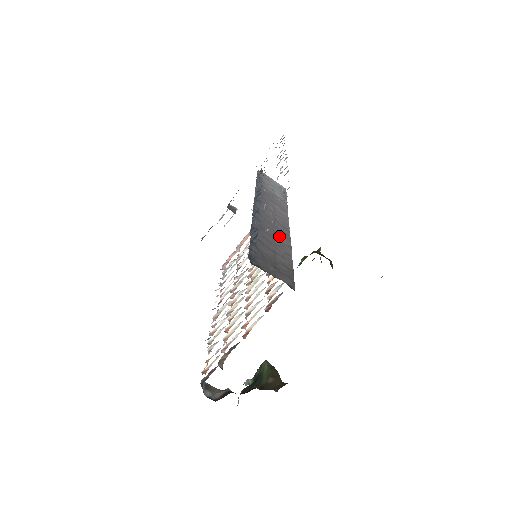
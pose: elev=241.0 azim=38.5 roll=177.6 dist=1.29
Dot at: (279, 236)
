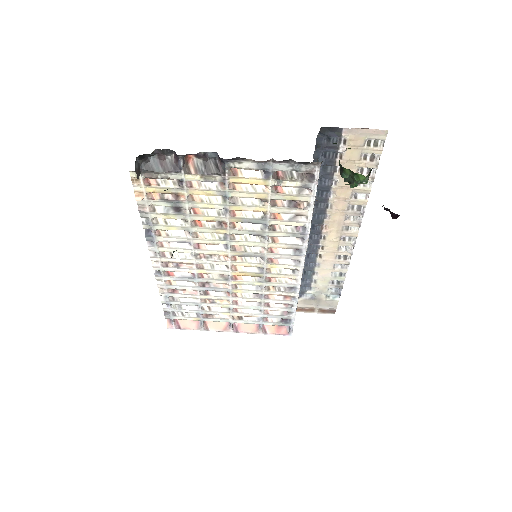
Dot at: occluded
